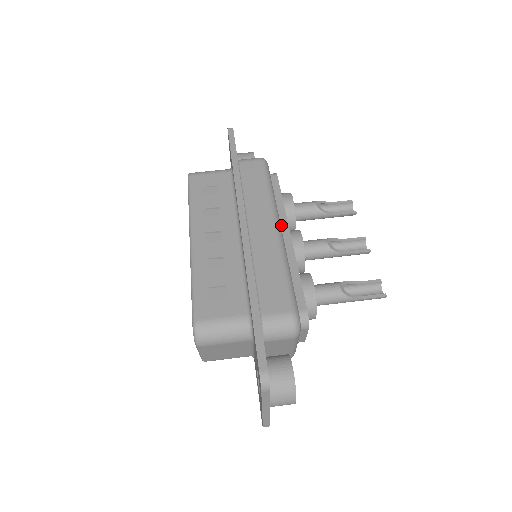
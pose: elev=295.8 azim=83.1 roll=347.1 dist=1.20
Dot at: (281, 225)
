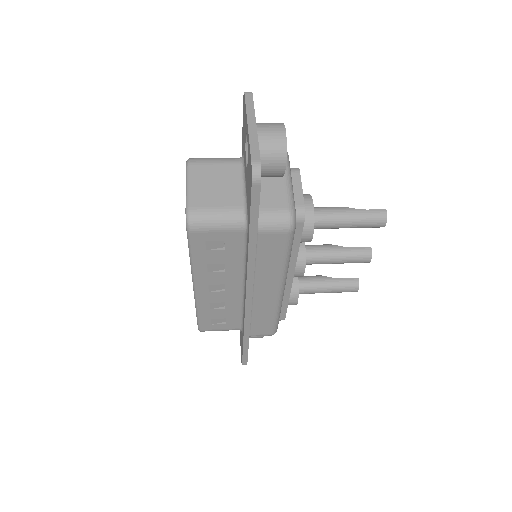
Dot at: occluded
